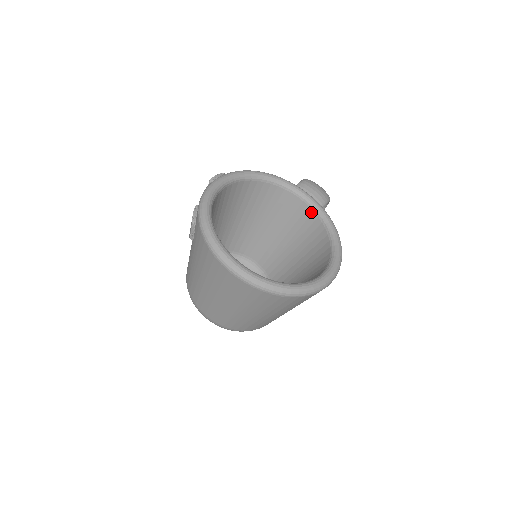
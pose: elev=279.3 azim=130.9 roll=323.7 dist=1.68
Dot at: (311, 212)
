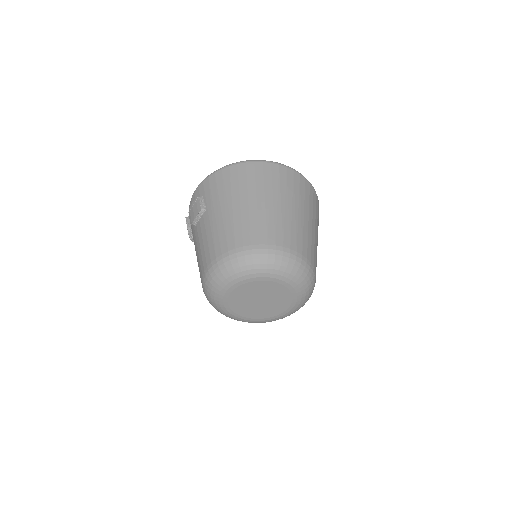
Dot at: occluded
